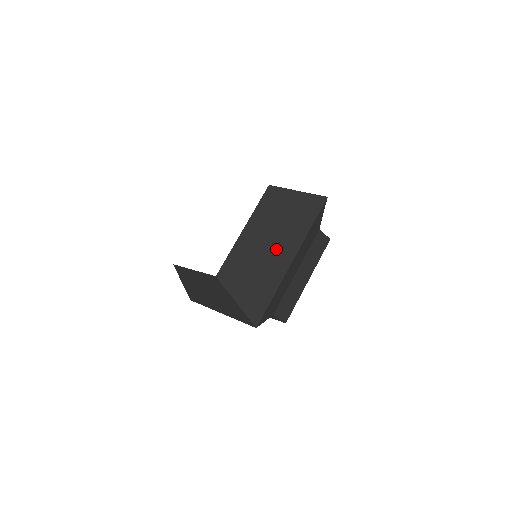
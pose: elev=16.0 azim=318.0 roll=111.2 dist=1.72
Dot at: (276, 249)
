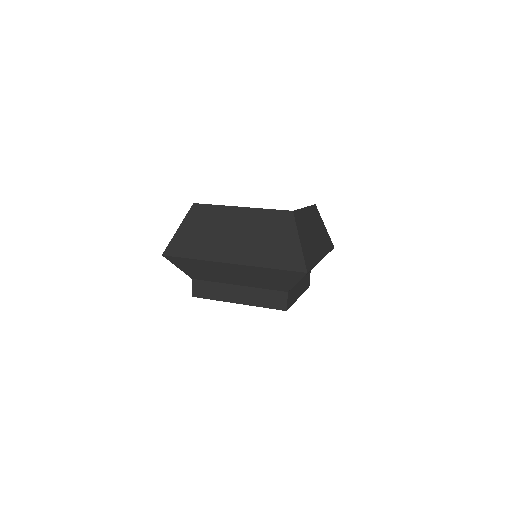
Dot at: (317, 240)
